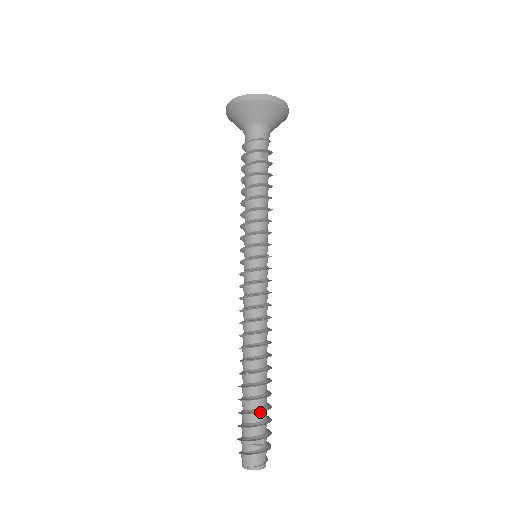
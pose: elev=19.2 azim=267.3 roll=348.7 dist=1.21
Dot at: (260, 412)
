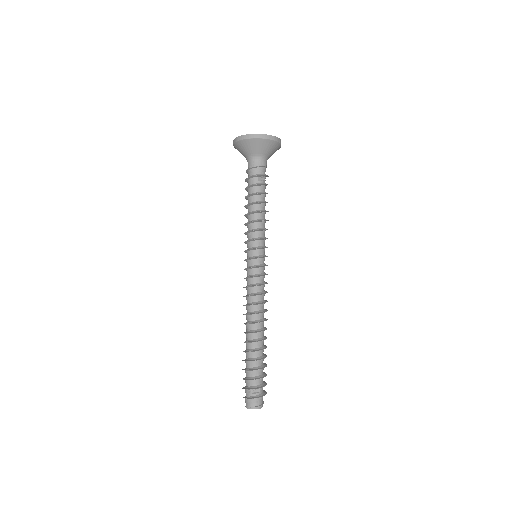
Dot at: (257, 370)
